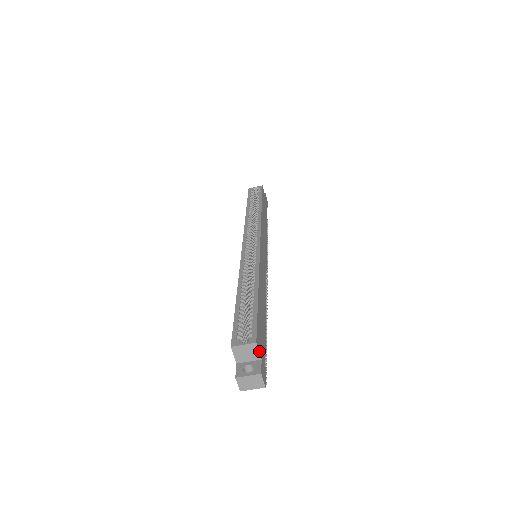
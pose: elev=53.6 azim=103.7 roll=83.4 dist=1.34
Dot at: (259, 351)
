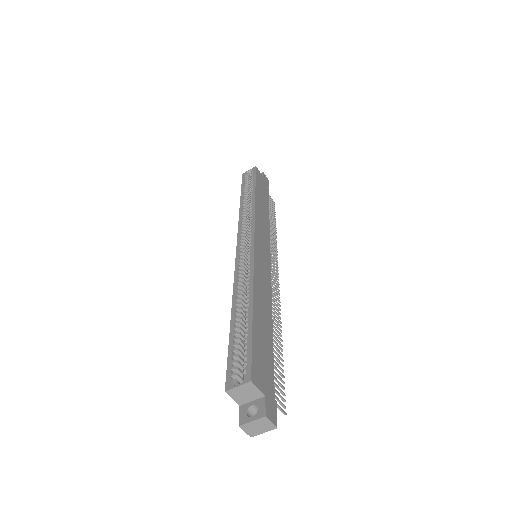
Dot at: (259, 388)
